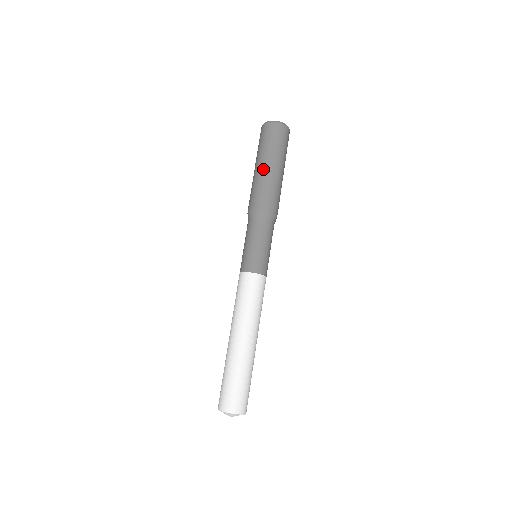
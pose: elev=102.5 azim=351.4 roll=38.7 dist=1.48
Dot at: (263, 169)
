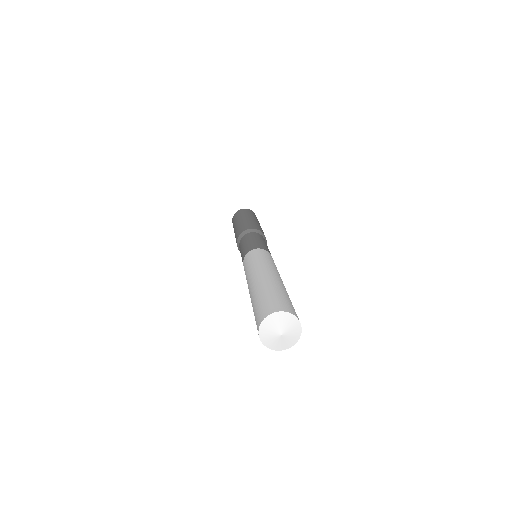
Dot at: (242, 220)
